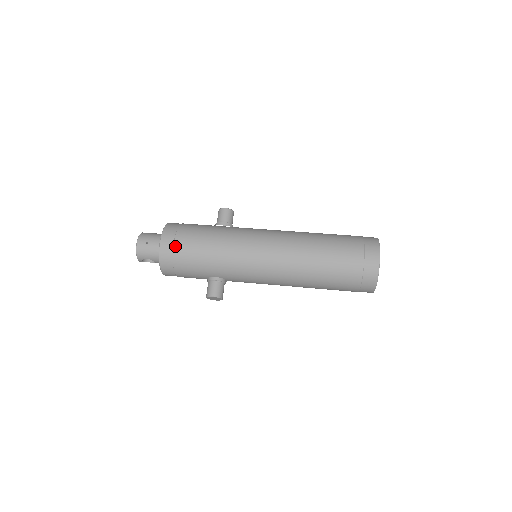
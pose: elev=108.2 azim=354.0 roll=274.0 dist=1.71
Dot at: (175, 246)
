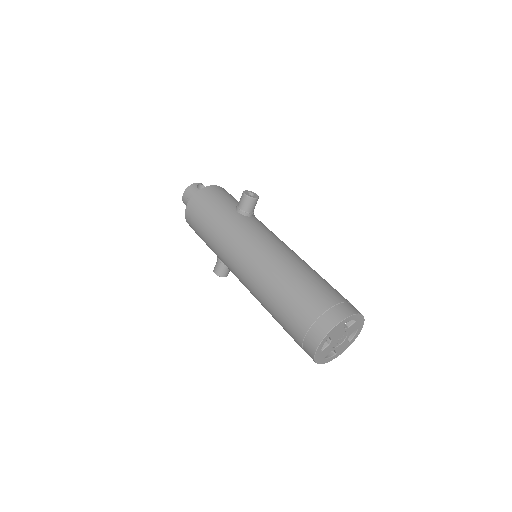
Dot at: (192, 219)
